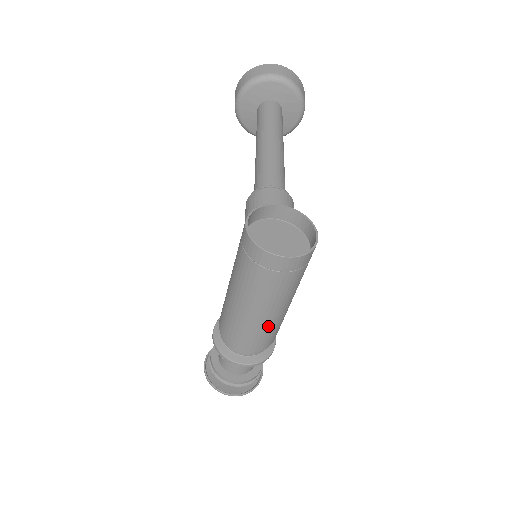
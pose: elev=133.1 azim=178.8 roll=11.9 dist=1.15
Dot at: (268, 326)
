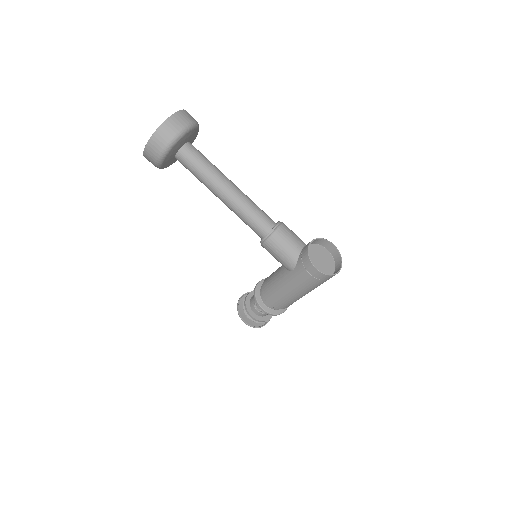
Dot at: occluded
